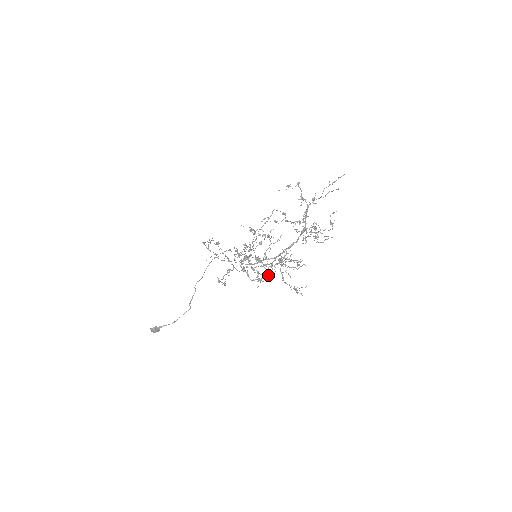
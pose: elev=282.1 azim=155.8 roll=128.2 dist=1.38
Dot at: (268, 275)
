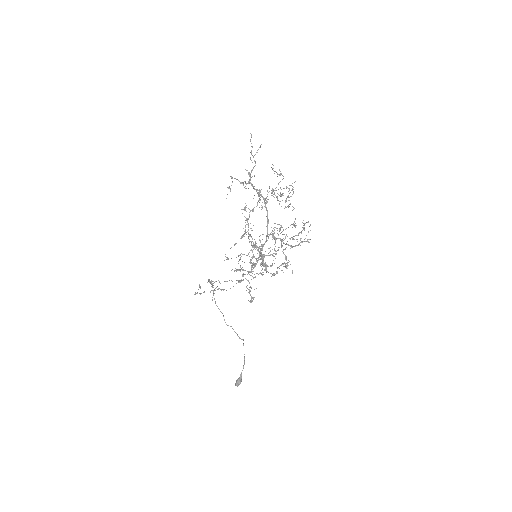
Dot at: occluded
